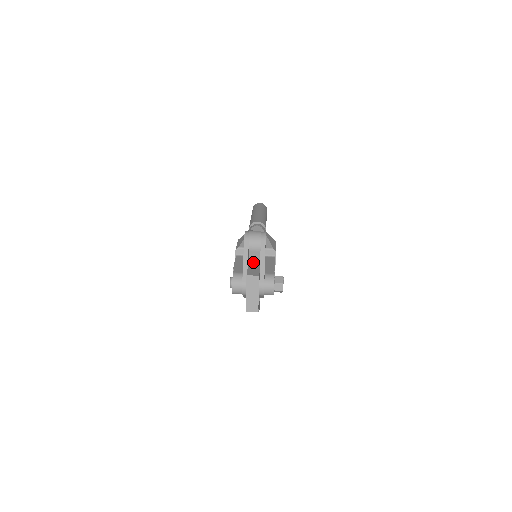
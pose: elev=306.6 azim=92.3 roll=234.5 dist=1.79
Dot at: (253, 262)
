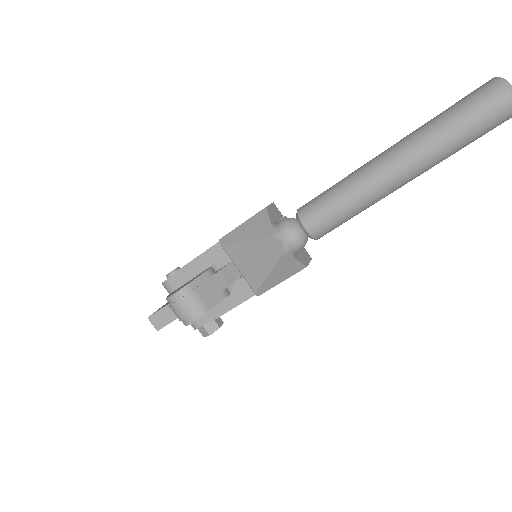
Dot at: occluded
